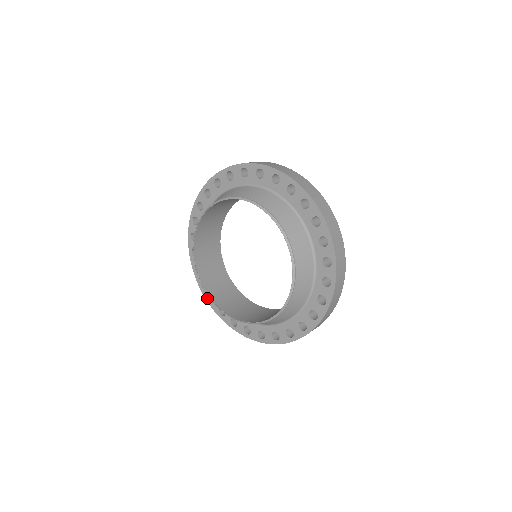
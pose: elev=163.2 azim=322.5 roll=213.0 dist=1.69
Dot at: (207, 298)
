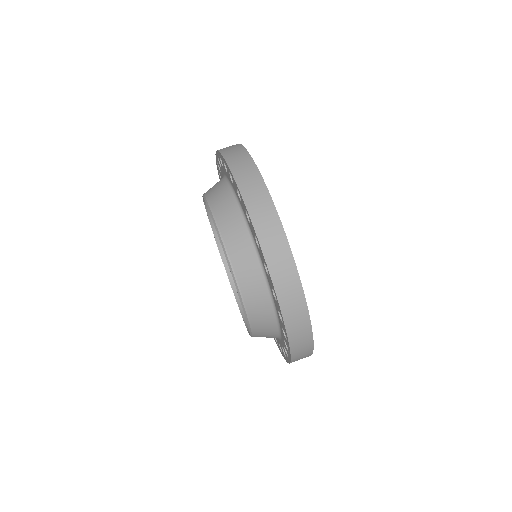
Dot at: occluded
